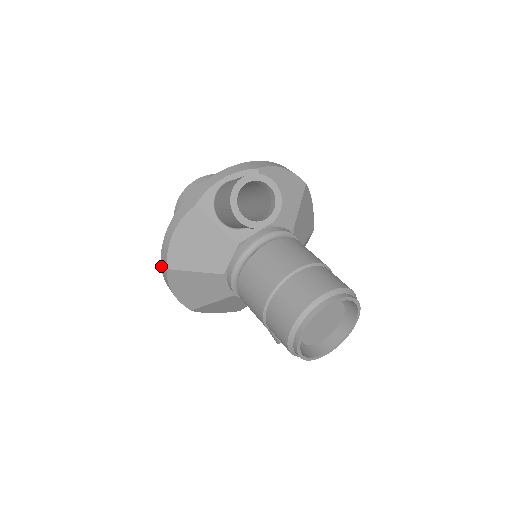
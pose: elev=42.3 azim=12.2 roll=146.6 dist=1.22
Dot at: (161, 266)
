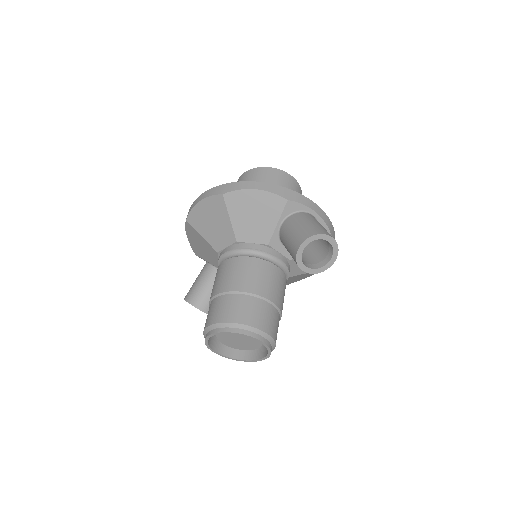
Dot at: (220, 185)
